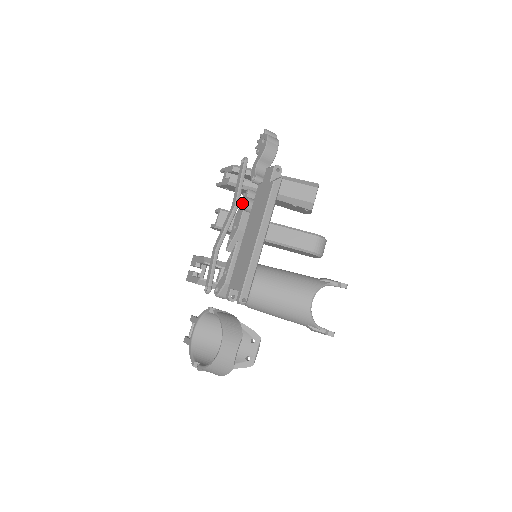
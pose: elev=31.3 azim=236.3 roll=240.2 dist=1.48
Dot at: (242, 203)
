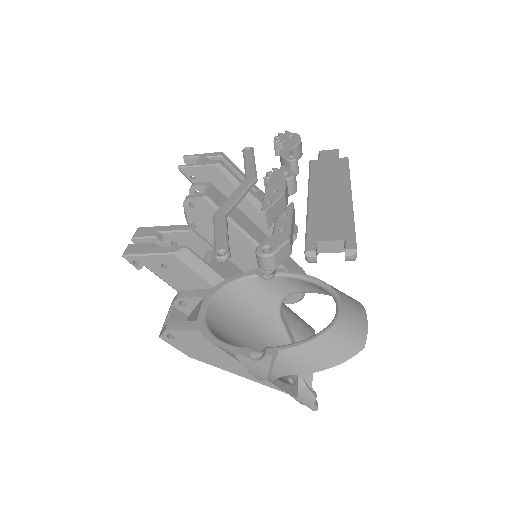
Dot at: (278, 174)
